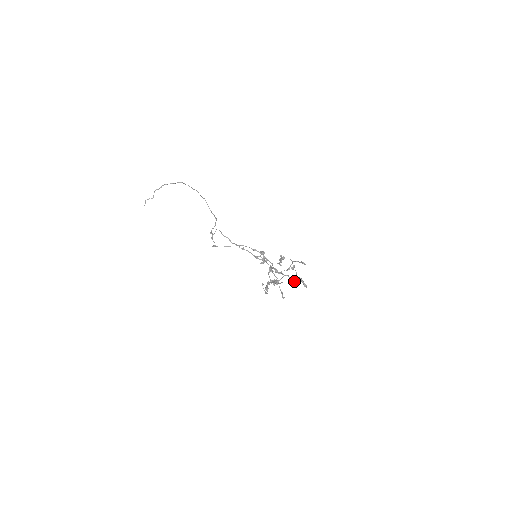
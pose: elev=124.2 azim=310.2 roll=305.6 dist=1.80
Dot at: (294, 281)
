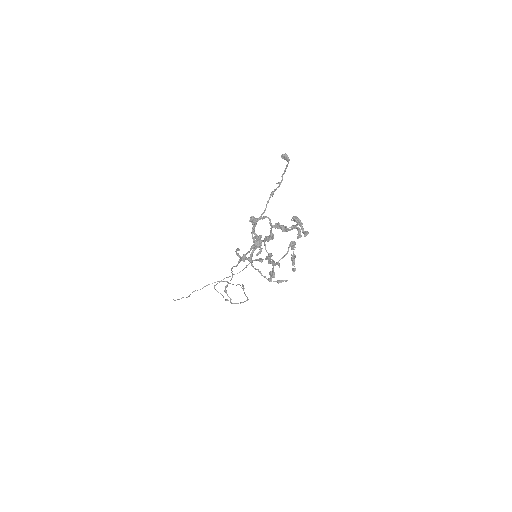
Dot at: (286, 228)
